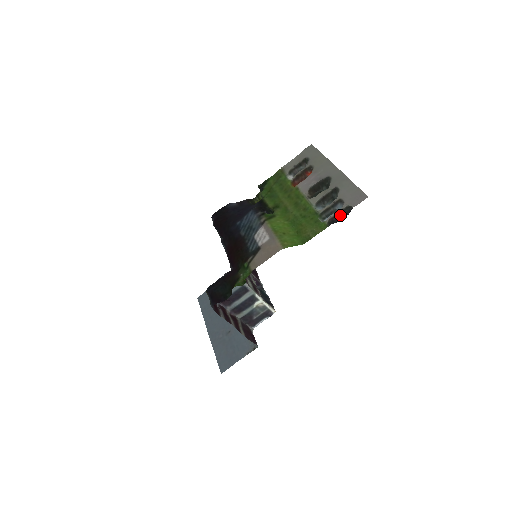
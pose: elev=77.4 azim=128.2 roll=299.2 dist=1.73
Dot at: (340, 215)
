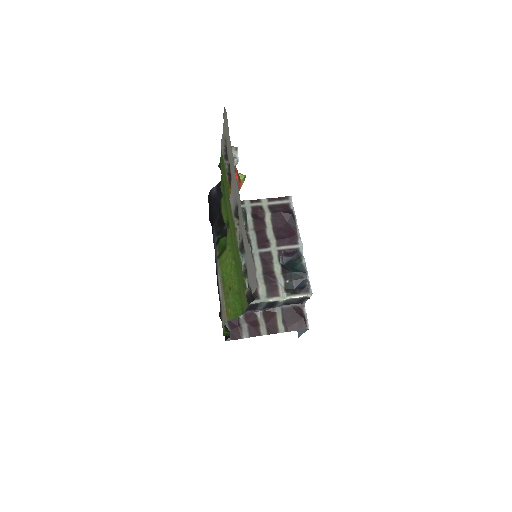
Dot at: (251, 294)
